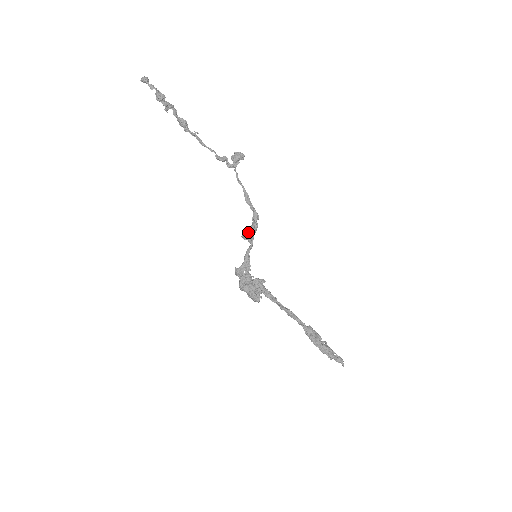
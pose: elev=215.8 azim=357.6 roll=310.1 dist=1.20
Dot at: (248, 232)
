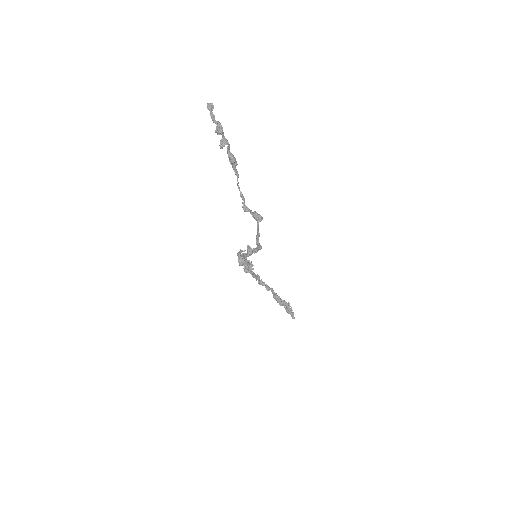
Dot at: (251, 248)
